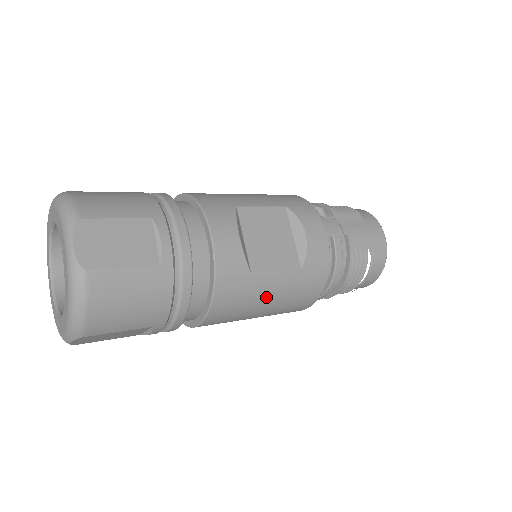
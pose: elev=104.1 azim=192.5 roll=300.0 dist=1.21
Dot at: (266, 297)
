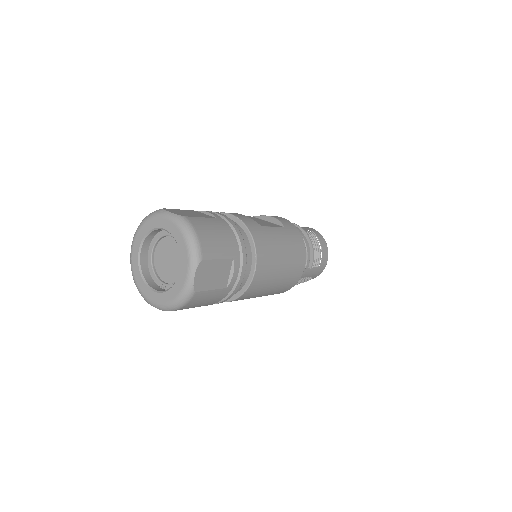
Dot at: (279, 243)
